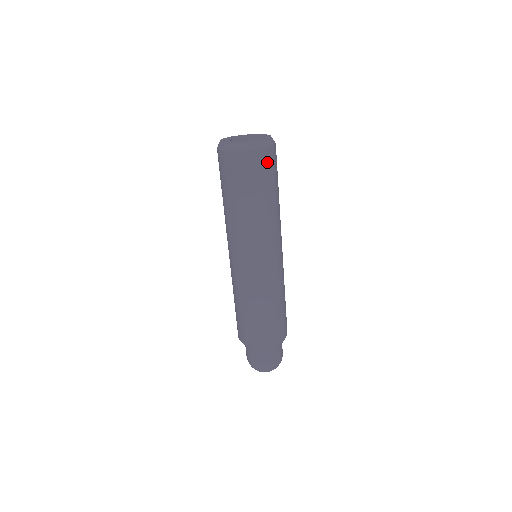
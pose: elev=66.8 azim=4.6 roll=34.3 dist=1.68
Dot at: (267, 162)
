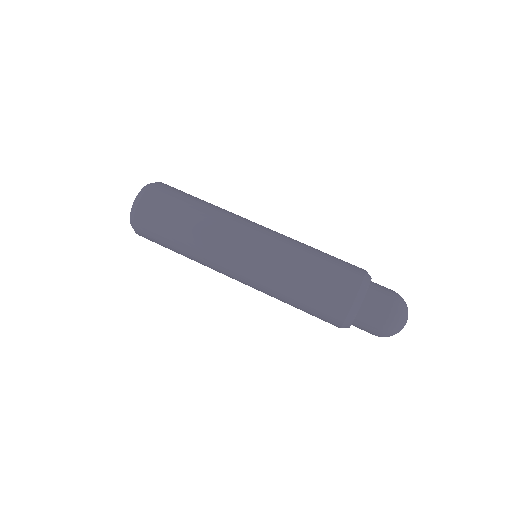
Dot at: (168, 188)
